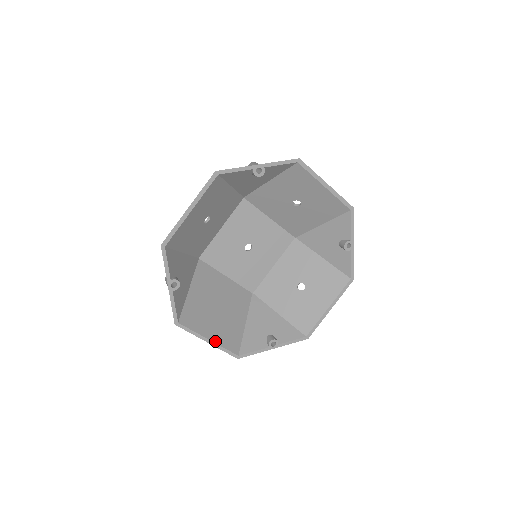
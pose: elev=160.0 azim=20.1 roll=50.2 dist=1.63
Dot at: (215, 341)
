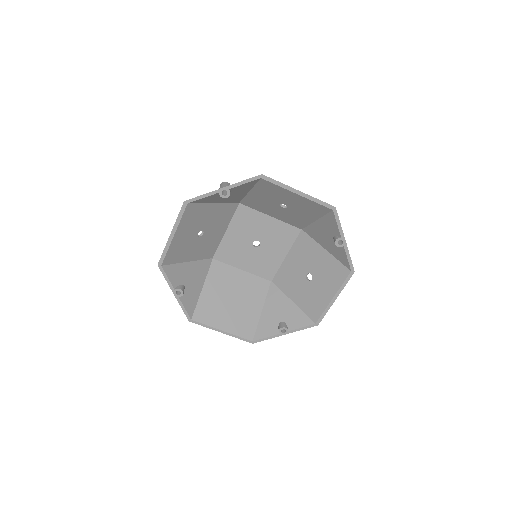
Dot at: (228, 331)
